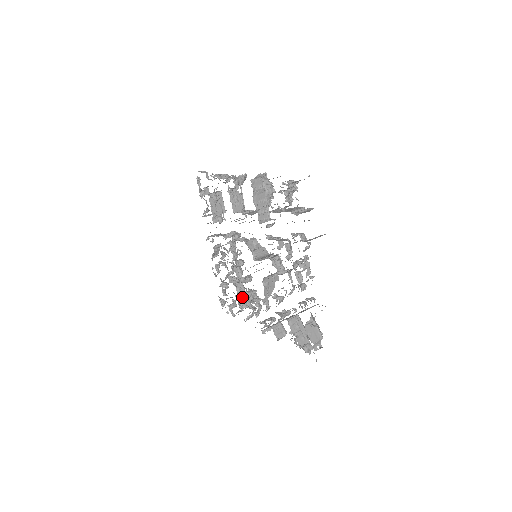
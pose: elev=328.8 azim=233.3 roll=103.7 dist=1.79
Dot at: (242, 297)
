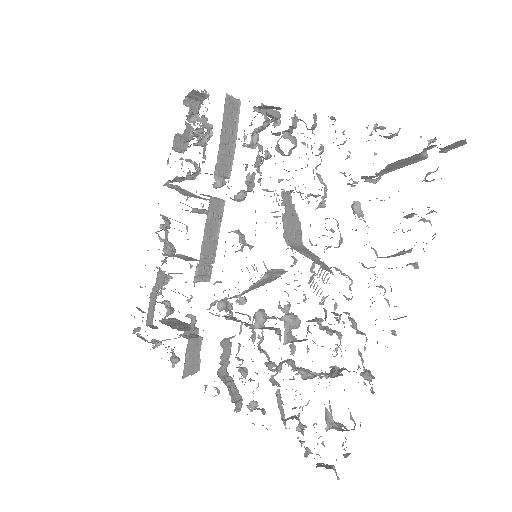
Dot at: (323, 374)
